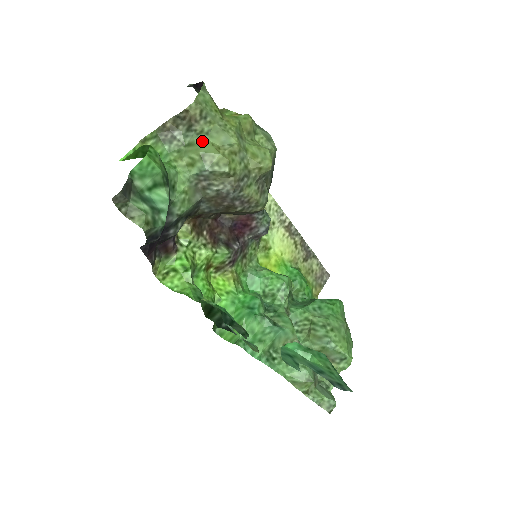
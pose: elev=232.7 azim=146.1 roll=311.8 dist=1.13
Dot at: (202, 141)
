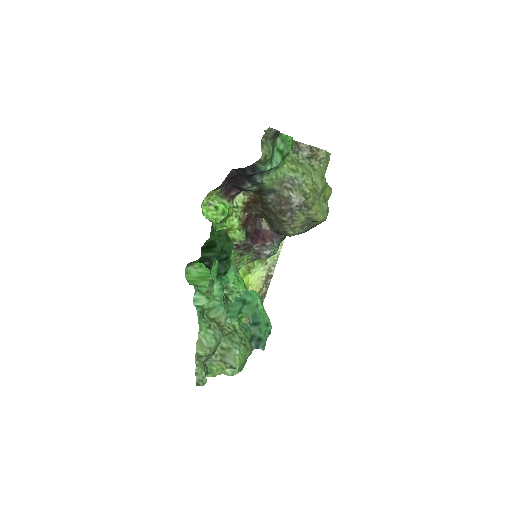
Dot at: (309, 169)
